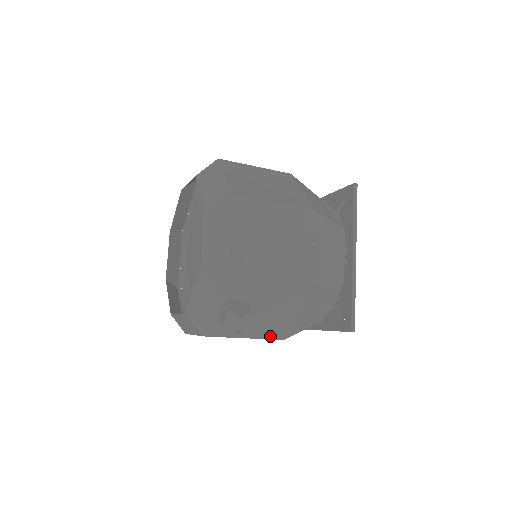
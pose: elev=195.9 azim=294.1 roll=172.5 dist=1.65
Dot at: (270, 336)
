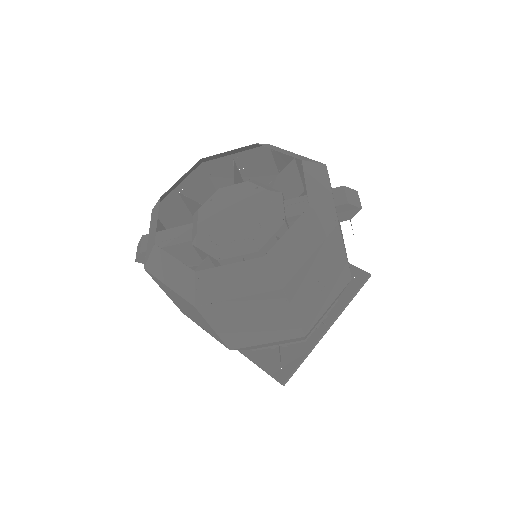
Dot at: occluded
